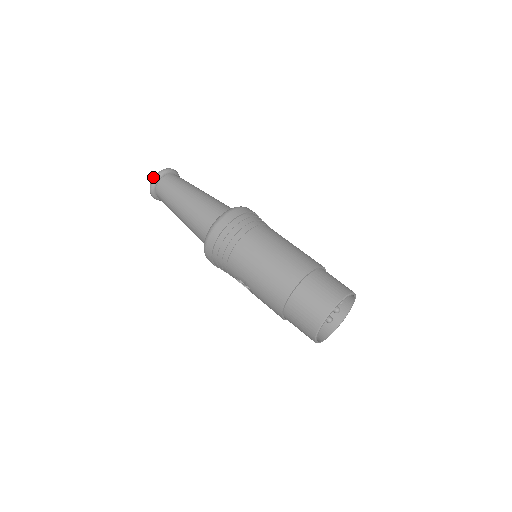
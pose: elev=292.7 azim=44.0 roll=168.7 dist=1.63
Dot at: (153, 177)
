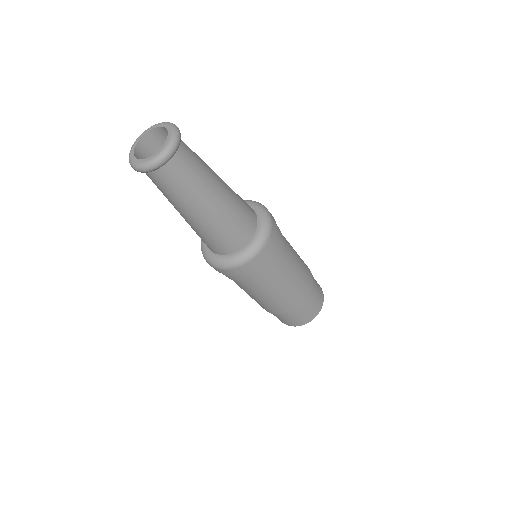
Dot at: (144, 166)
